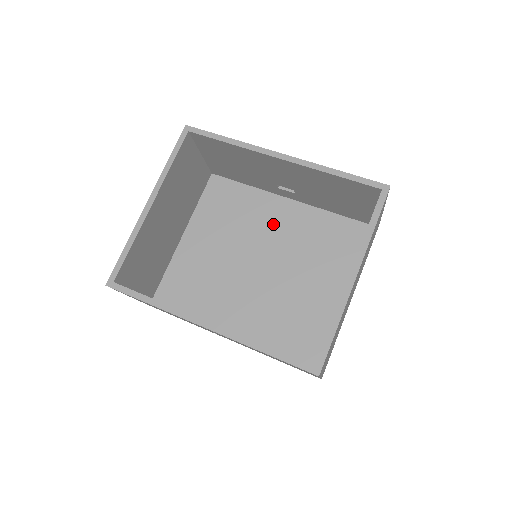
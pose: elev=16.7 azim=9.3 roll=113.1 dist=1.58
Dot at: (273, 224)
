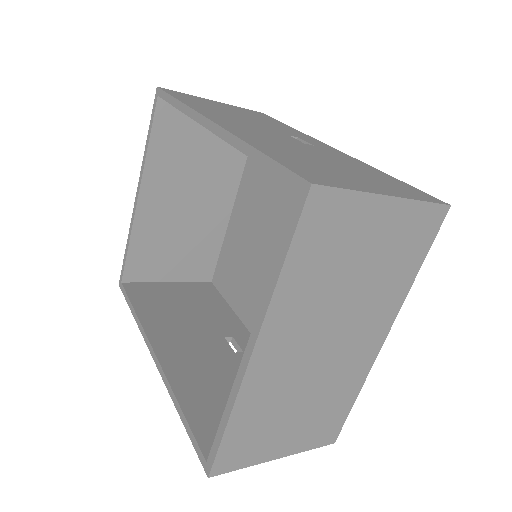
Dot at: occluded
